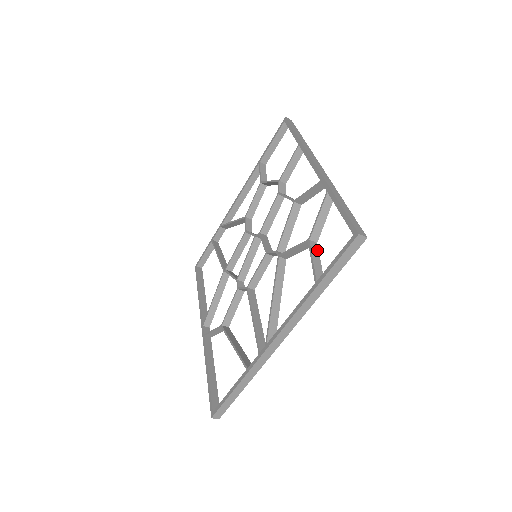
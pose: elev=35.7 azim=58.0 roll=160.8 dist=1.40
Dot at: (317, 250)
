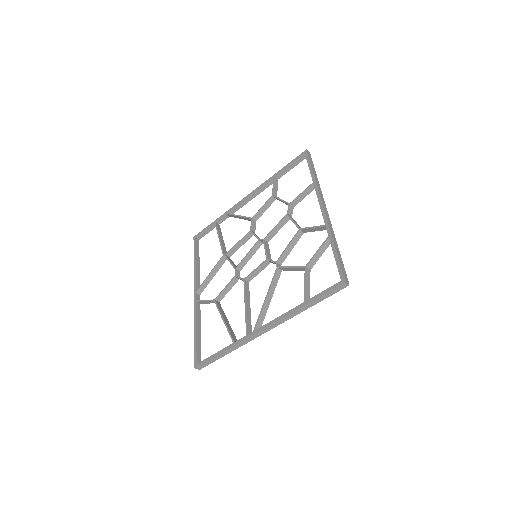
Dot at: (309, 276)
